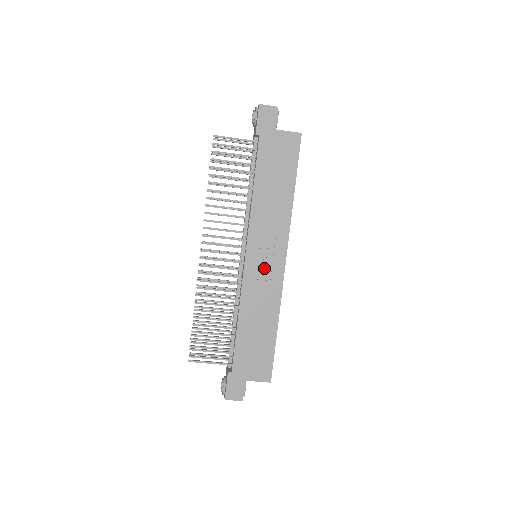
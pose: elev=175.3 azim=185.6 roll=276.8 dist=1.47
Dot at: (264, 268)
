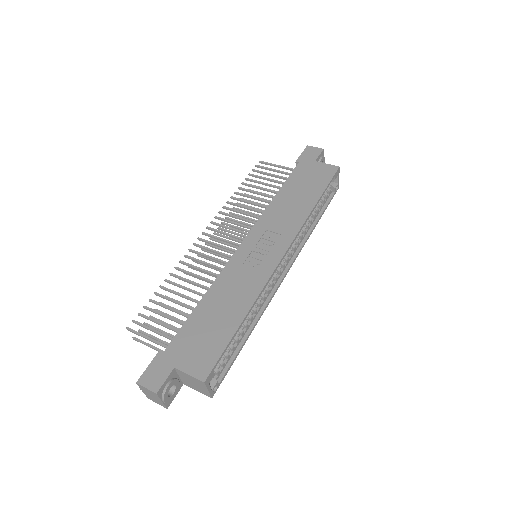
Dot at: (257, 257)
